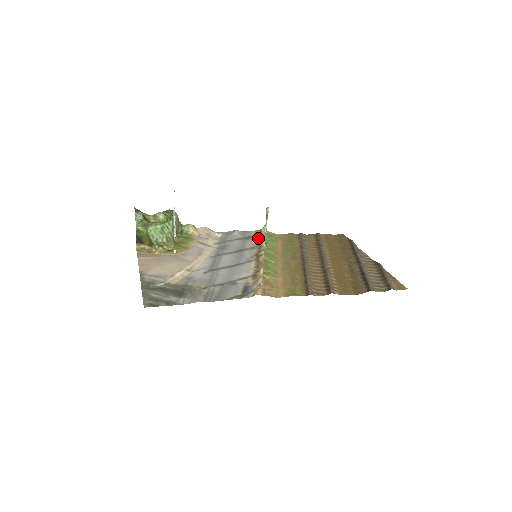
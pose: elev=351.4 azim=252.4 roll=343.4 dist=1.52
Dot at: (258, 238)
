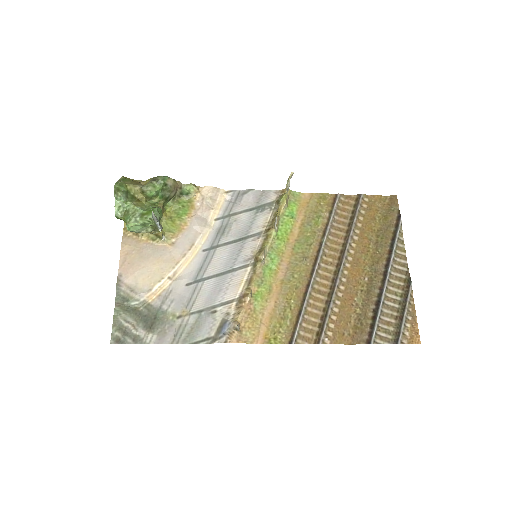
Dot at: (273, 211)
